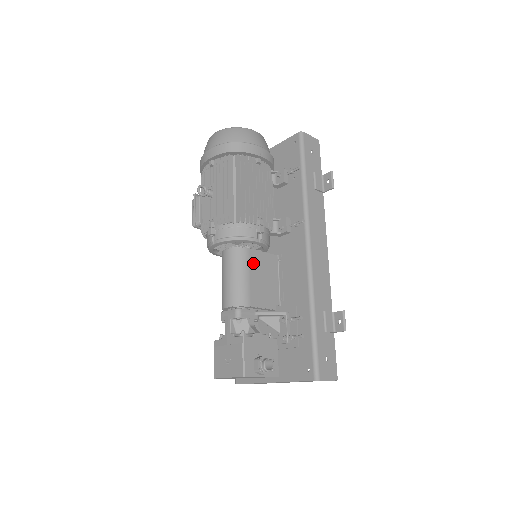
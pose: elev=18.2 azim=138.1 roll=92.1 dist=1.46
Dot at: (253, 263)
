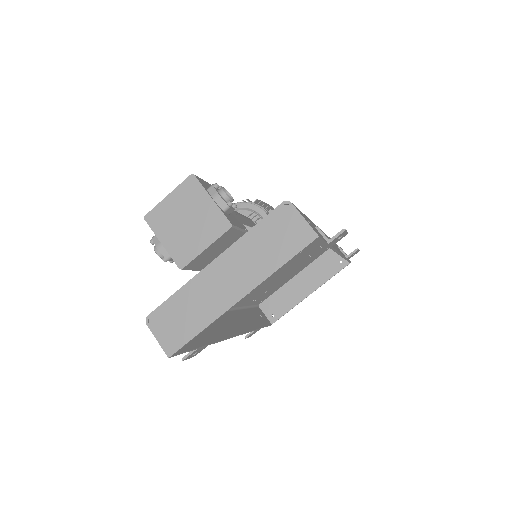
Dot at: (253, 224)
